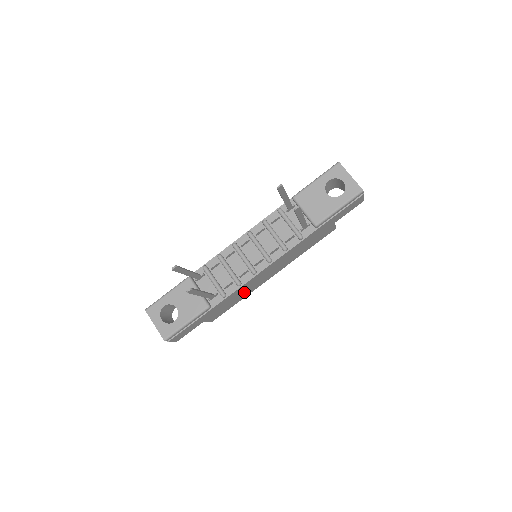
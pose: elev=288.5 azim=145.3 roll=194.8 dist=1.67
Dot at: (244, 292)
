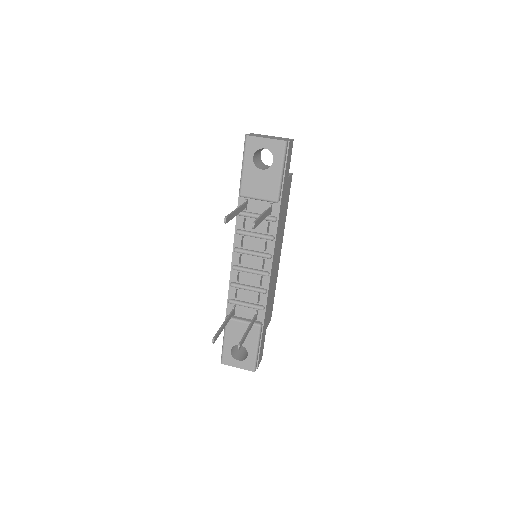
Dot at: (273, 285)
